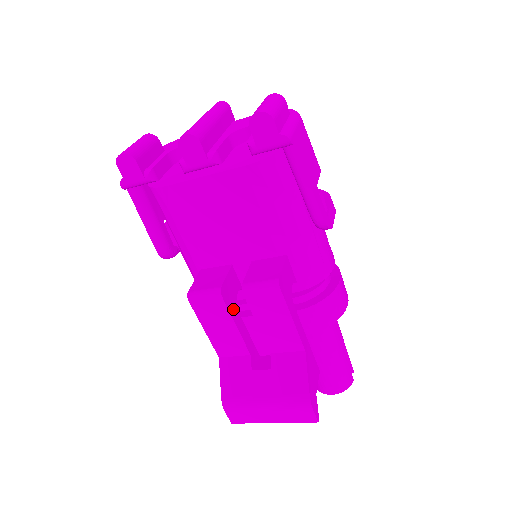
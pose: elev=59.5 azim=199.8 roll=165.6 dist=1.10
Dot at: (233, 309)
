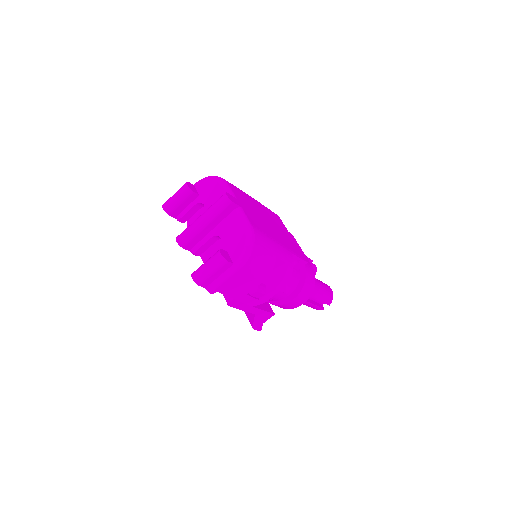
Dot at: occluded
